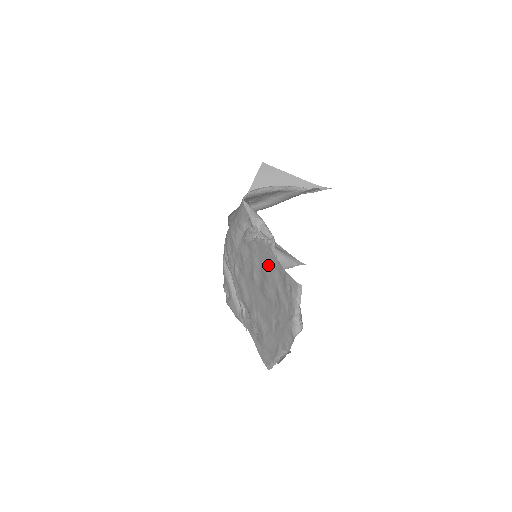
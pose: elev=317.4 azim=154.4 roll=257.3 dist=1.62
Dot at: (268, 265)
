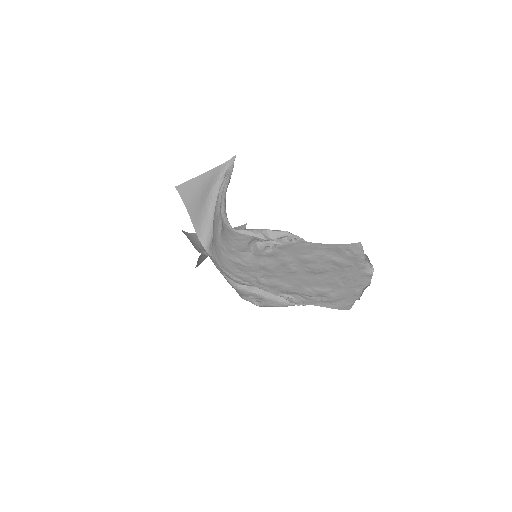
Dot at: (308, 253)
